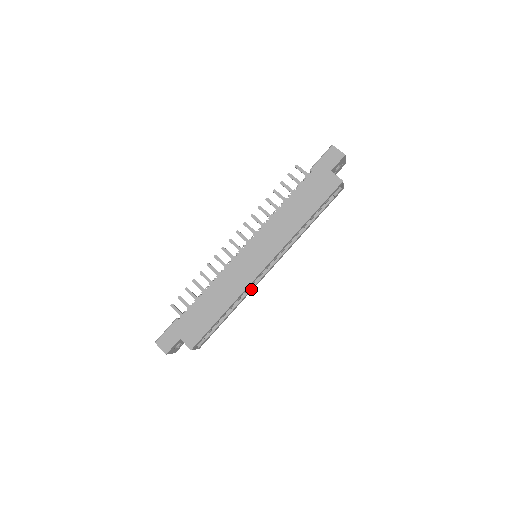
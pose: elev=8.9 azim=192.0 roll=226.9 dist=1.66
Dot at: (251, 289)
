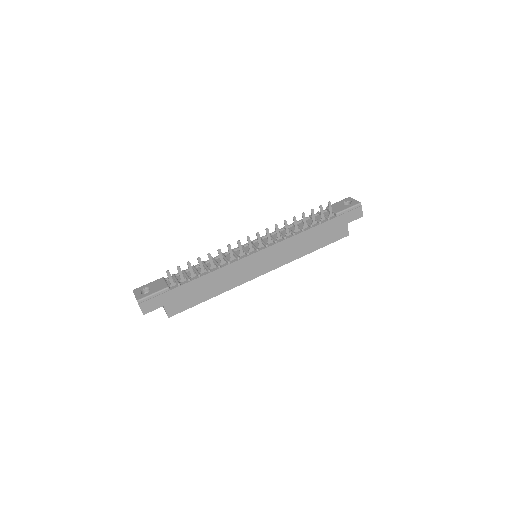
Dot at: occluded
